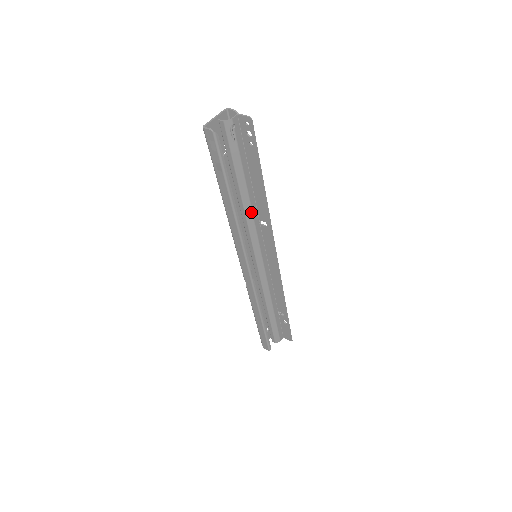
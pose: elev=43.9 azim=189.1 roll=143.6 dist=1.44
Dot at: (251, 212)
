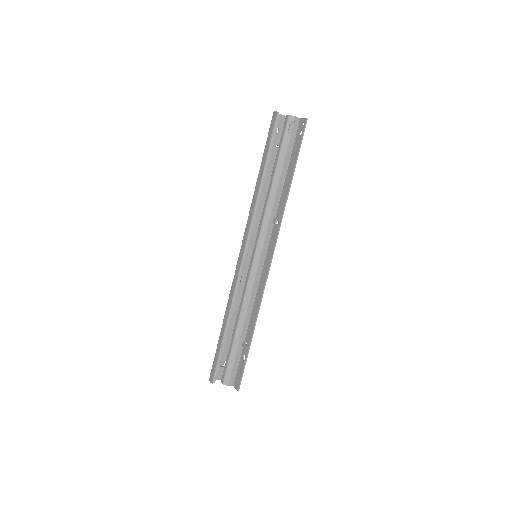
Dot at: (272, 203)
